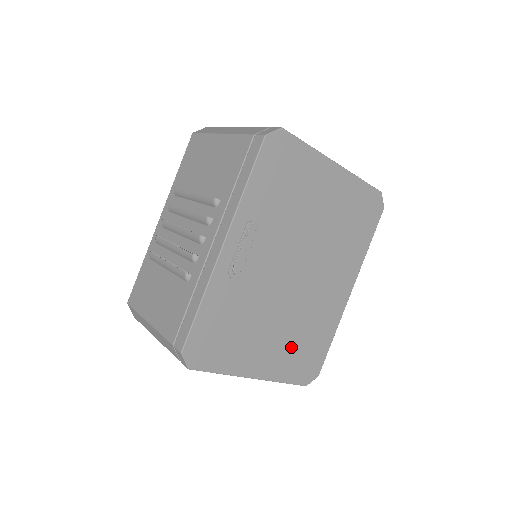
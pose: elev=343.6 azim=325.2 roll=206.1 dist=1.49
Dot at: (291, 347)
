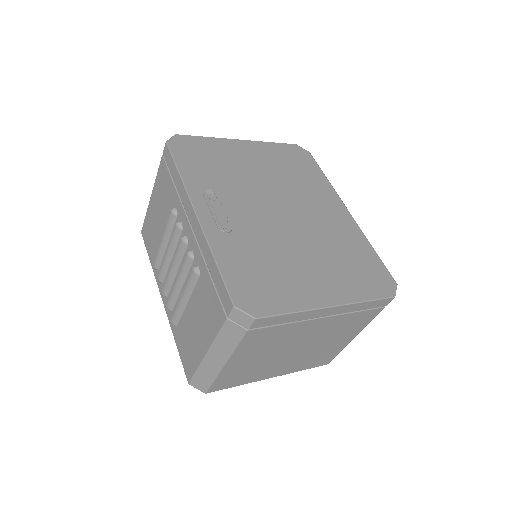
Dot at: (340, 268)
